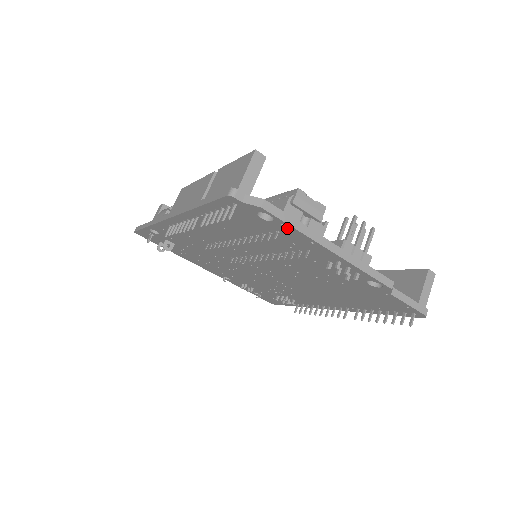
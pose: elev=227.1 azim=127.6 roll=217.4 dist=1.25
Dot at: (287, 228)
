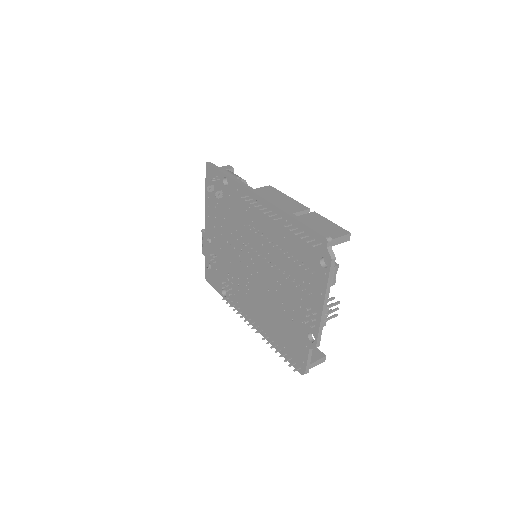
Dot at: (324, 277)
